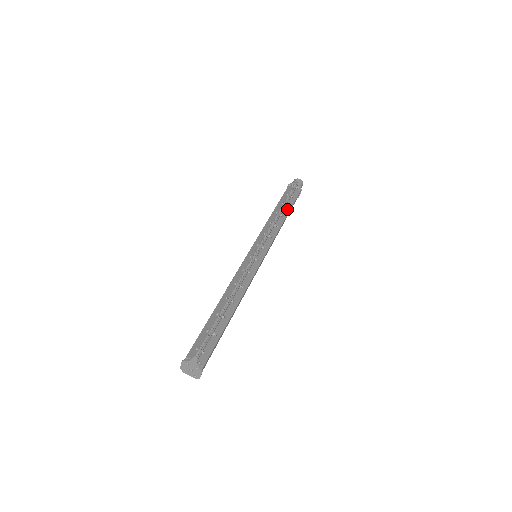
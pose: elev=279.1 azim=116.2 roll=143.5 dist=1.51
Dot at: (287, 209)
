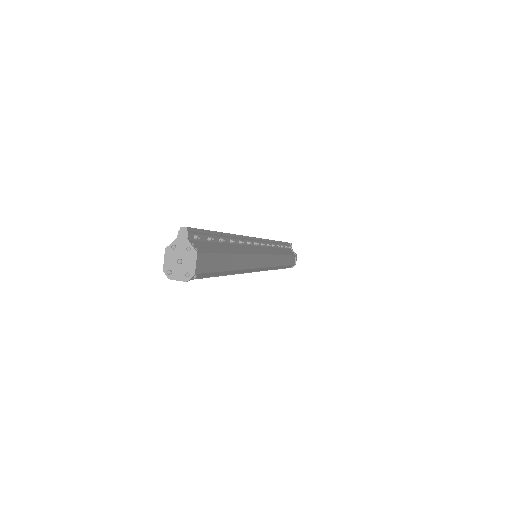
Dot at: (284, 251)
